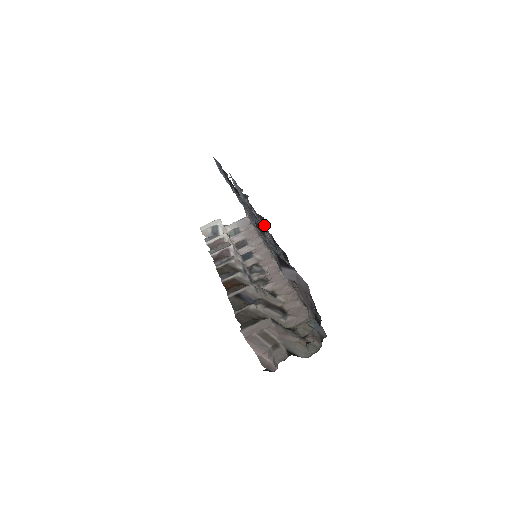
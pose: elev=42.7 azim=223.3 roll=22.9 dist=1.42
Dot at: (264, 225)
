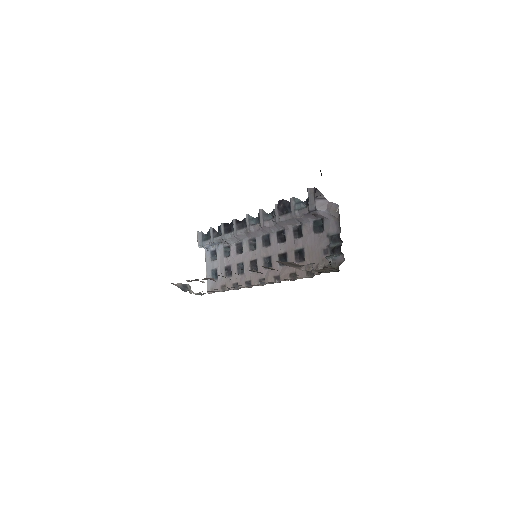
Dot at: (266, 234)
